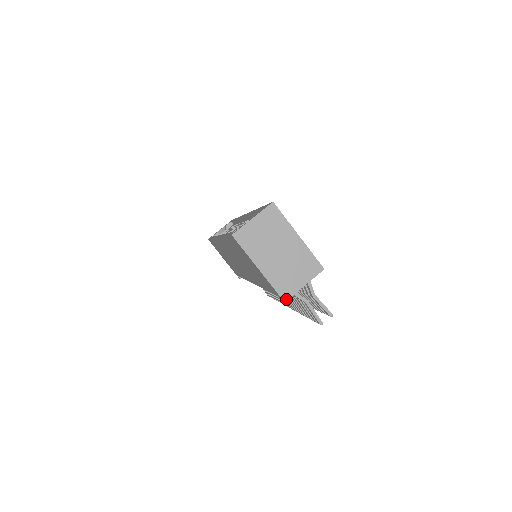
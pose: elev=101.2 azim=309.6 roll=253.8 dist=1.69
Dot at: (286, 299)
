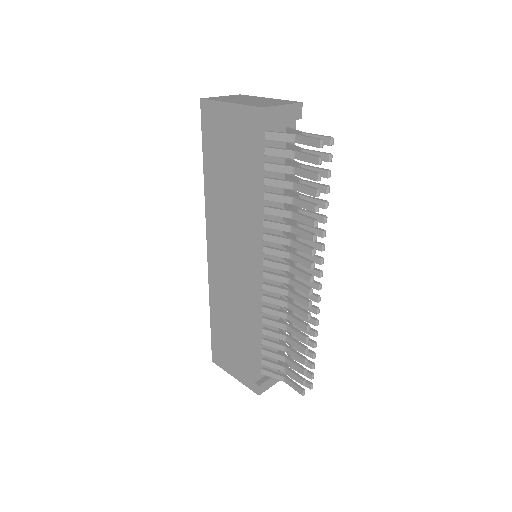
Dot at: (264, 107)
